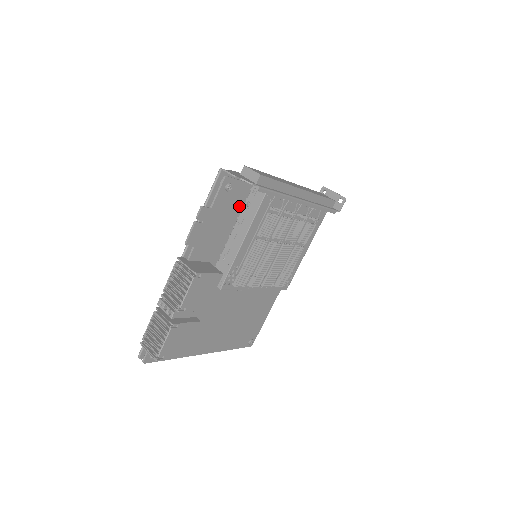
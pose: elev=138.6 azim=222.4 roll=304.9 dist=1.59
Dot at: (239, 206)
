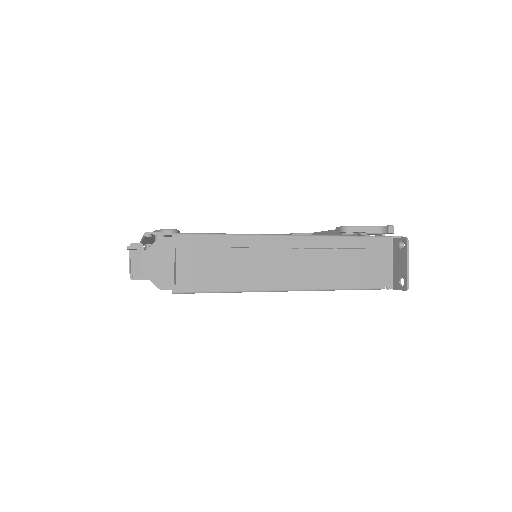
Dot at: occluded
